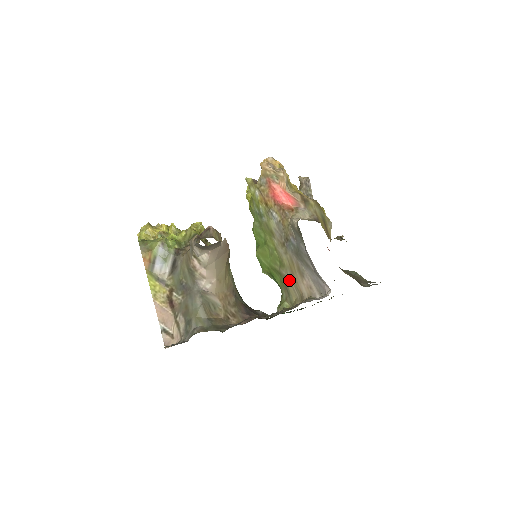
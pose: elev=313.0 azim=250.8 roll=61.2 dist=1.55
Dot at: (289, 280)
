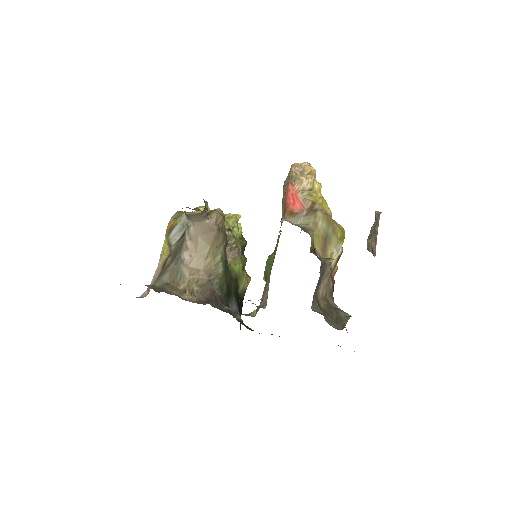
Dot at: (264, 287)
